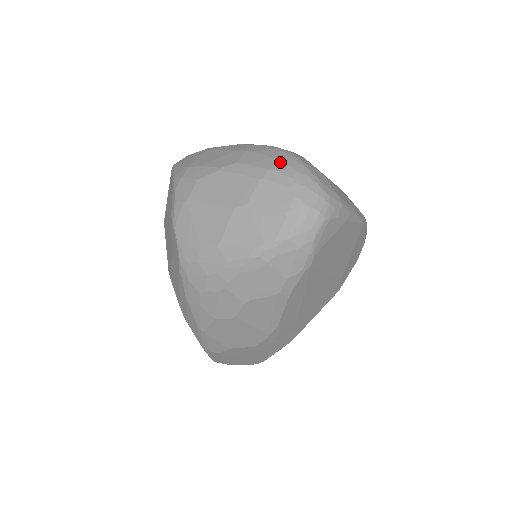
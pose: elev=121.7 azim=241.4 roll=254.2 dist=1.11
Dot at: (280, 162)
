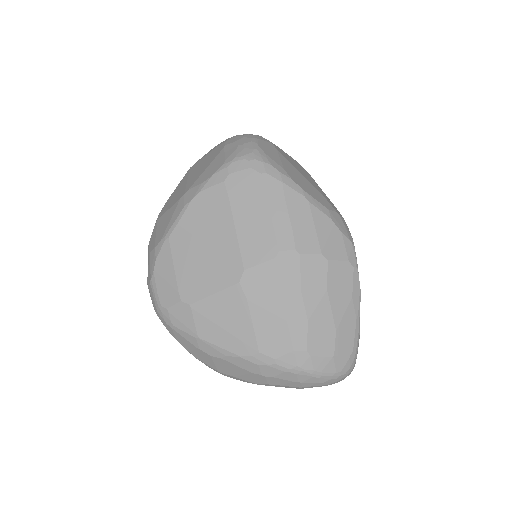
Dot at: (305, 383)
